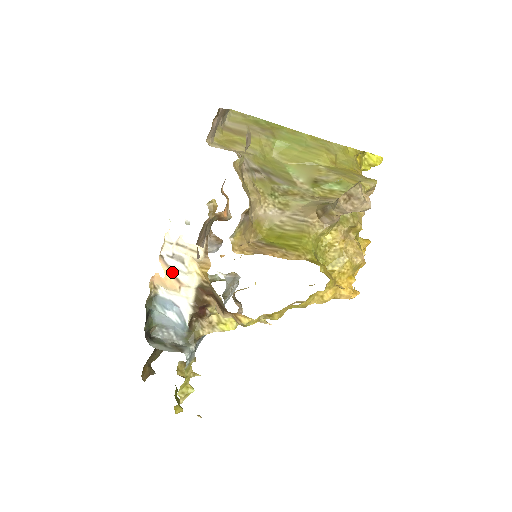
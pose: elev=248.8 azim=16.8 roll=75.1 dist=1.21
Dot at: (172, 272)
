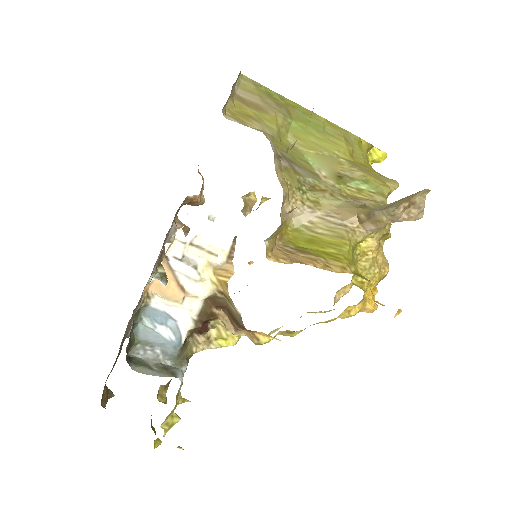
Dot at: (176, 278)
